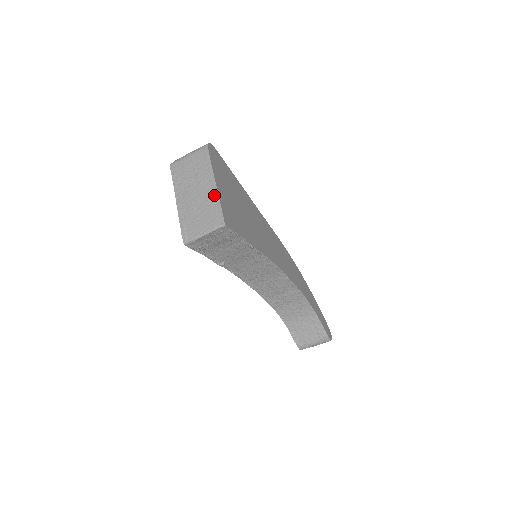
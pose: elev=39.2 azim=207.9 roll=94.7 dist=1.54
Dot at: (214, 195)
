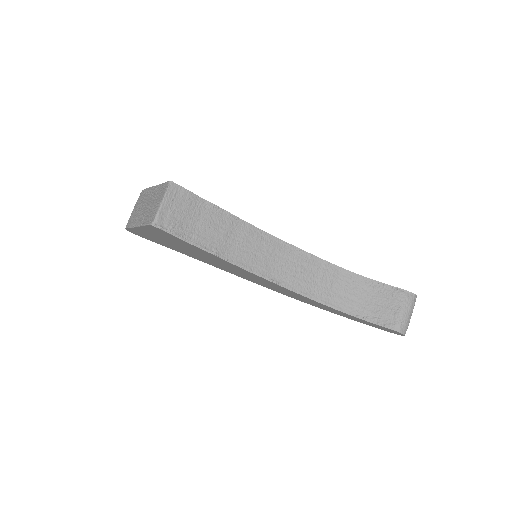
Dot at: (156, 189)
